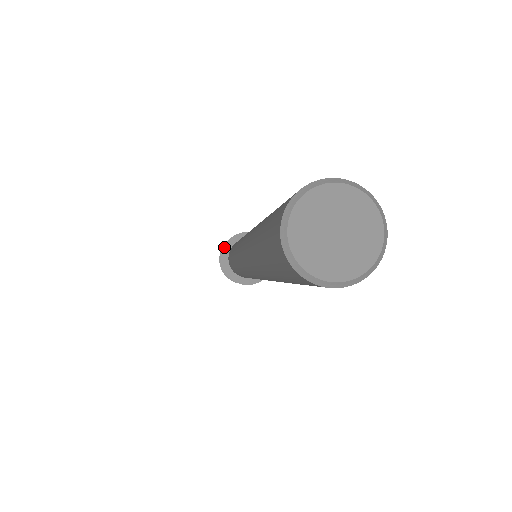
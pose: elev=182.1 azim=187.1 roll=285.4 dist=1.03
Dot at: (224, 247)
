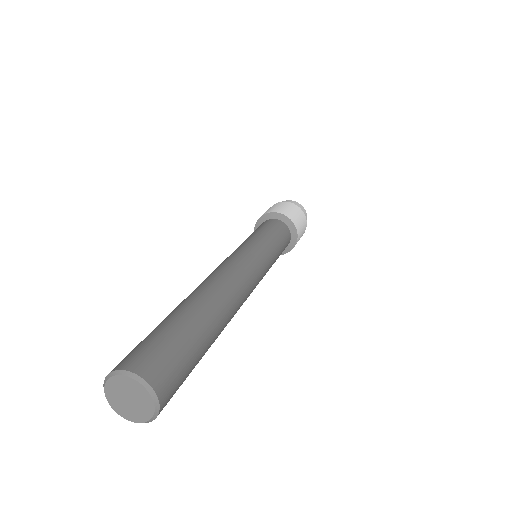
Dot at: occluded
